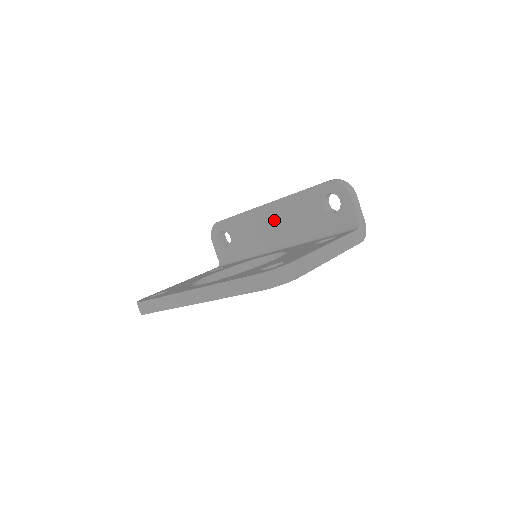
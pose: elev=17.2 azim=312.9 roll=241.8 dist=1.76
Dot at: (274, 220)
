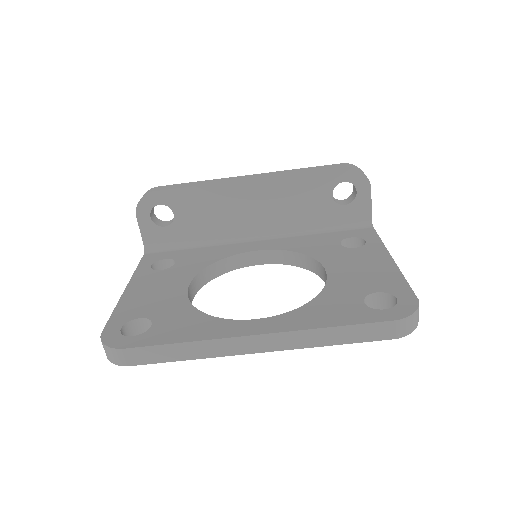
Dot at: (256, 202)
